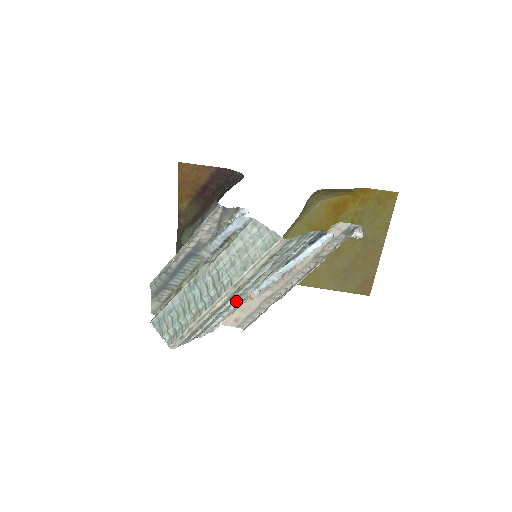
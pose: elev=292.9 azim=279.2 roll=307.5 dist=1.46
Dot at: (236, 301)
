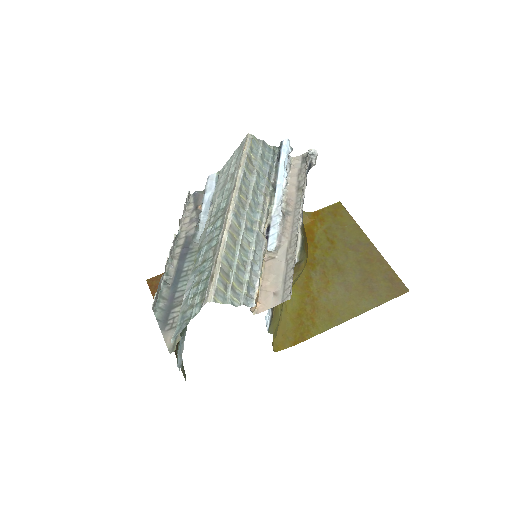
Dot at: (251, 234)
